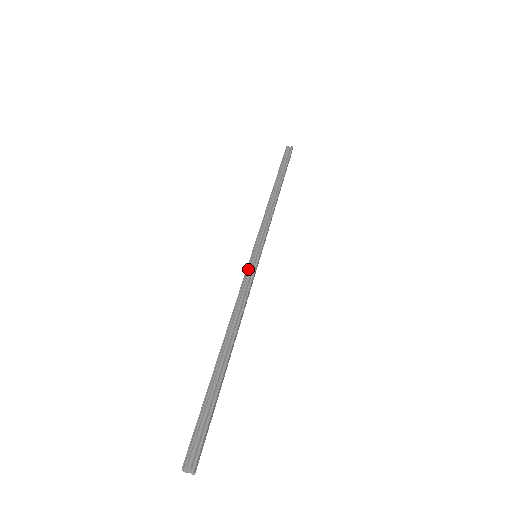
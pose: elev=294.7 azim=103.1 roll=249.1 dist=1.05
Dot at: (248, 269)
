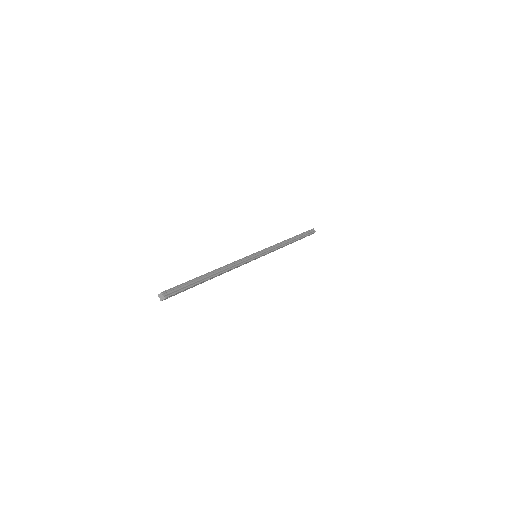
Dot at: (249, 256)
